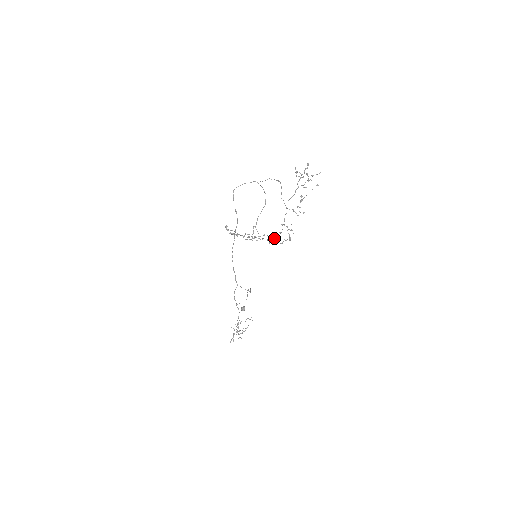
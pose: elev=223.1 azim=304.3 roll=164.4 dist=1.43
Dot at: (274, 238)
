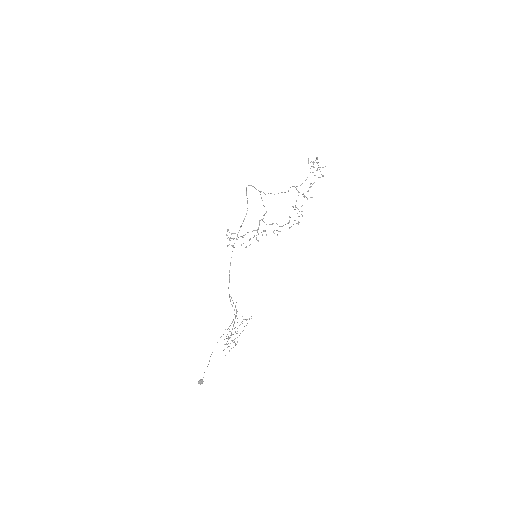
Dot at: (282, 226)
